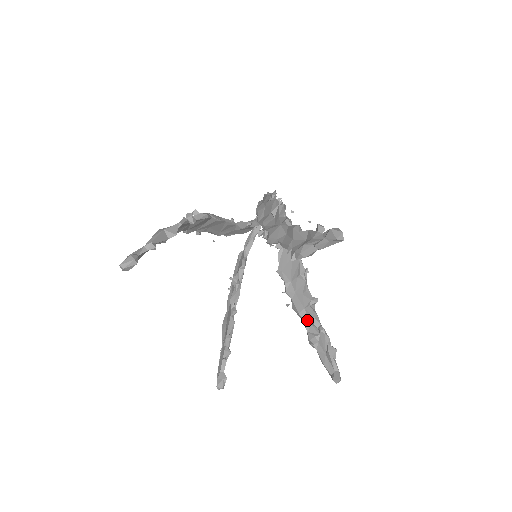
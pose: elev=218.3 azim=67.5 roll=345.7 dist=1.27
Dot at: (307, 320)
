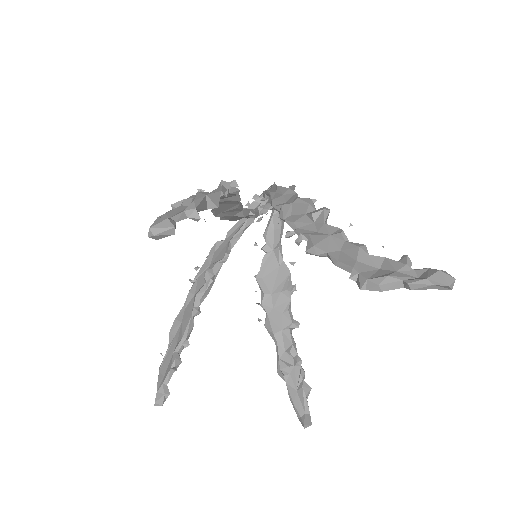
Dot at: (282, 345)
